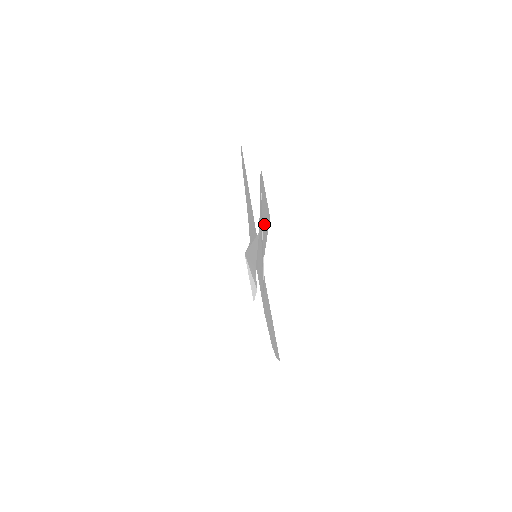
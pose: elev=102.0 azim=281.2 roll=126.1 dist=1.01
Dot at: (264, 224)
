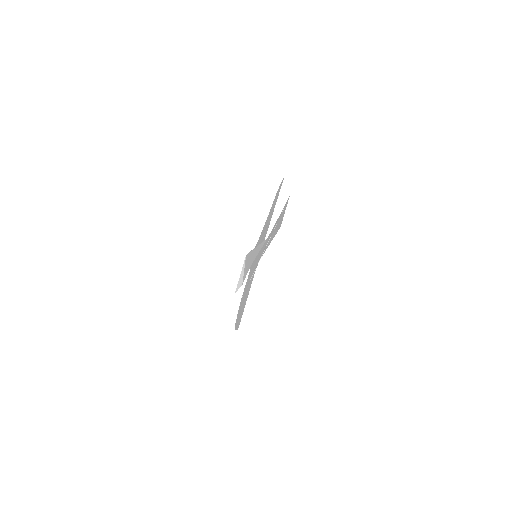
Dot at: (274, 231)
